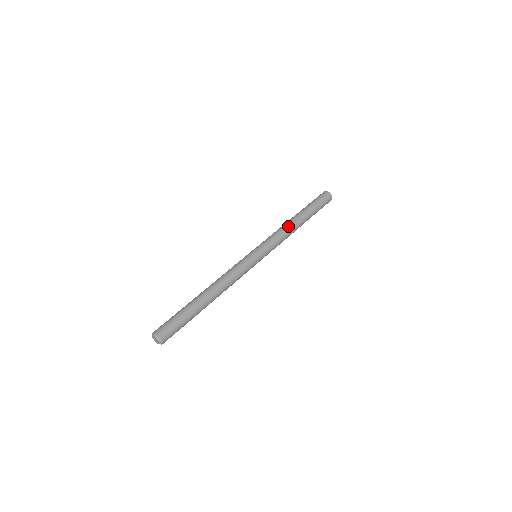
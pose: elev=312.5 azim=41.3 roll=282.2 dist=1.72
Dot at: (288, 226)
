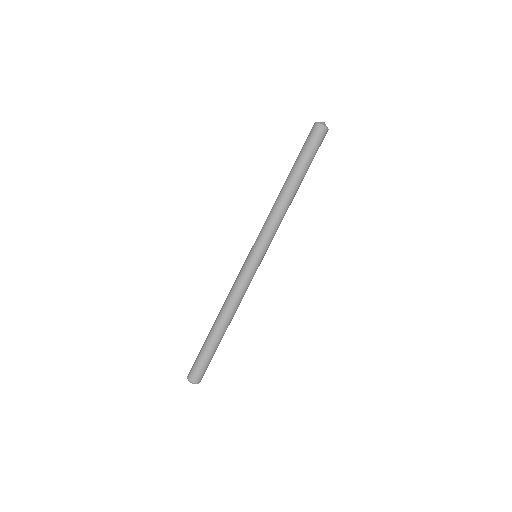
Dot at: (282, 205)
